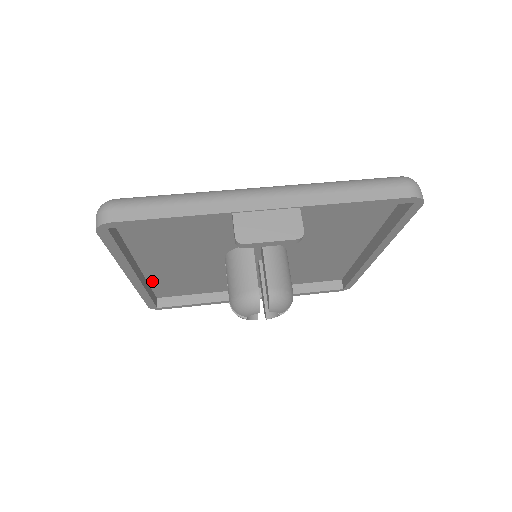
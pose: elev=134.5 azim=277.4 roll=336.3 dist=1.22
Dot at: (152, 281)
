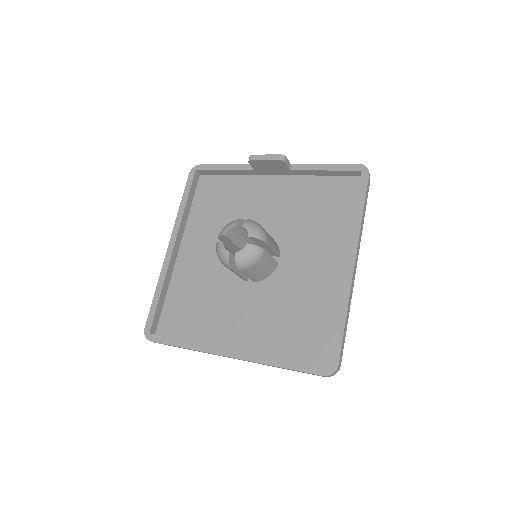
Dot at: (172, 287)
